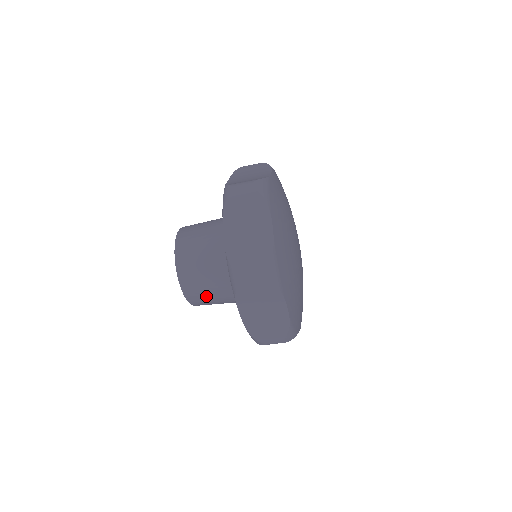
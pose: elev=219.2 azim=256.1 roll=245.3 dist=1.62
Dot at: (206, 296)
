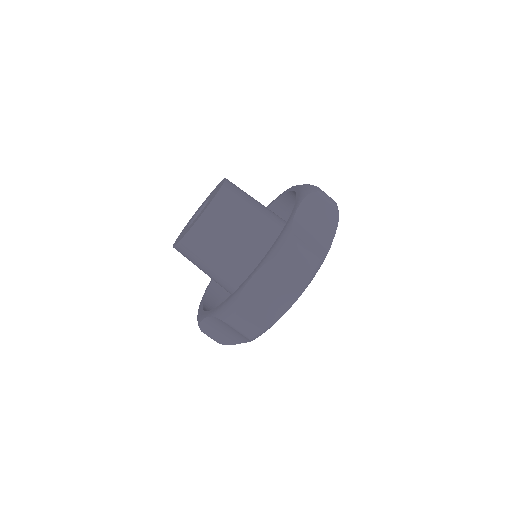
Dot at: (210, 243)
